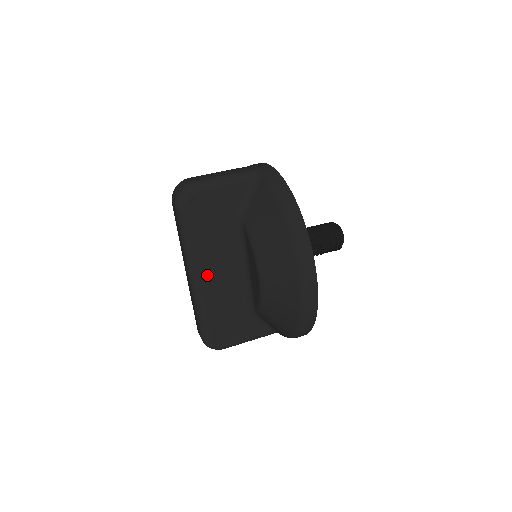
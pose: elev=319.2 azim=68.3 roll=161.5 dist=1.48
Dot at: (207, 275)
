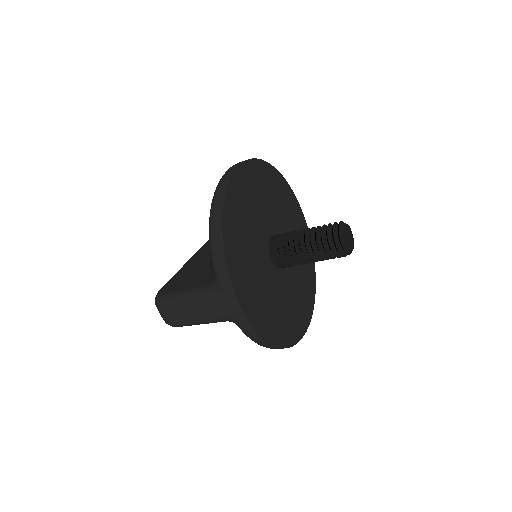
Dot at: (204, 250)
